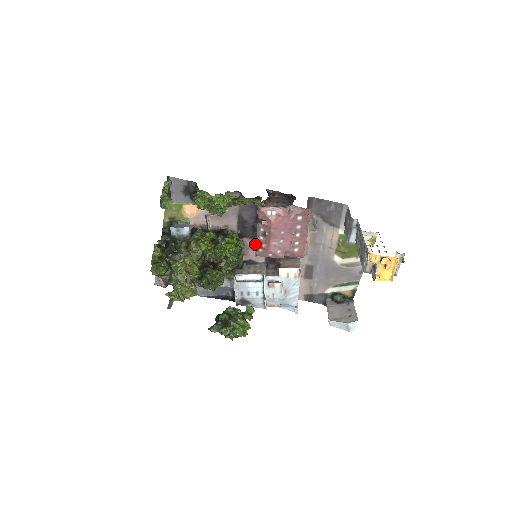
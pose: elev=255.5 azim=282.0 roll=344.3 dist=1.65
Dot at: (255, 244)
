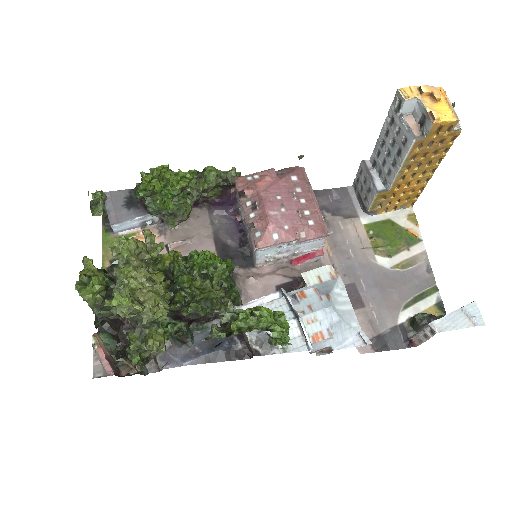
Dot at: (253, 275)
